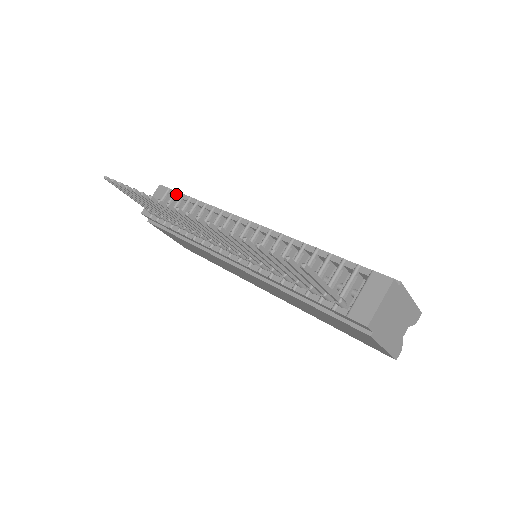
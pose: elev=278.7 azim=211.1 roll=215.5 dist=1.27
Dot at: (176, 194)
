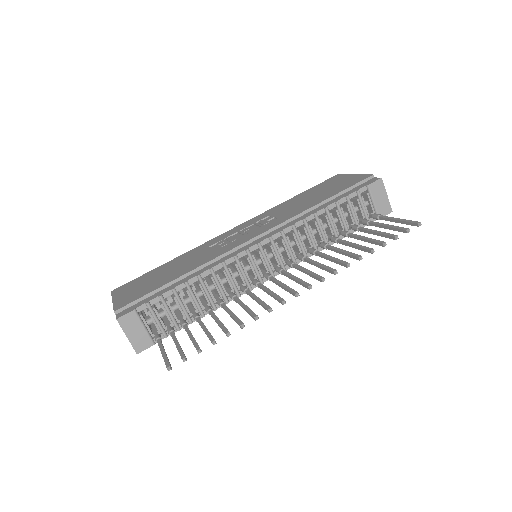
Dot at: (151, 304)
